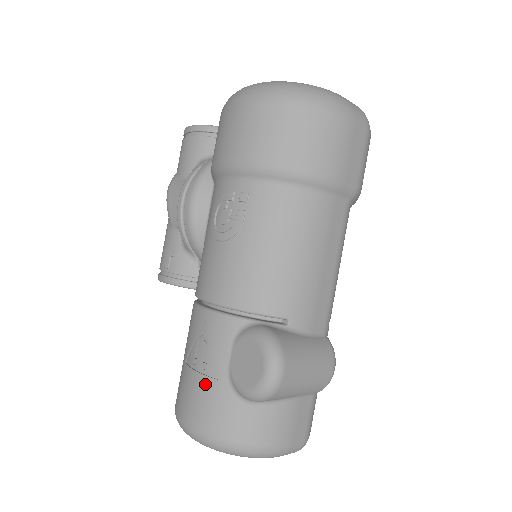
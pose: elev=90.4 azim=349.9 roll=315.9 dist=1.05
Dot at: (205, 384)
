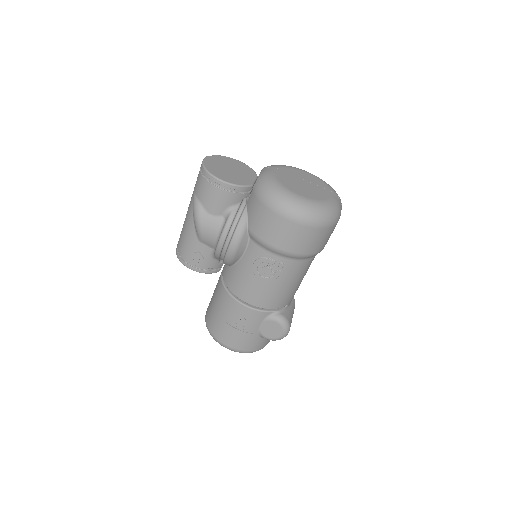
Dot at: (244, 335)
